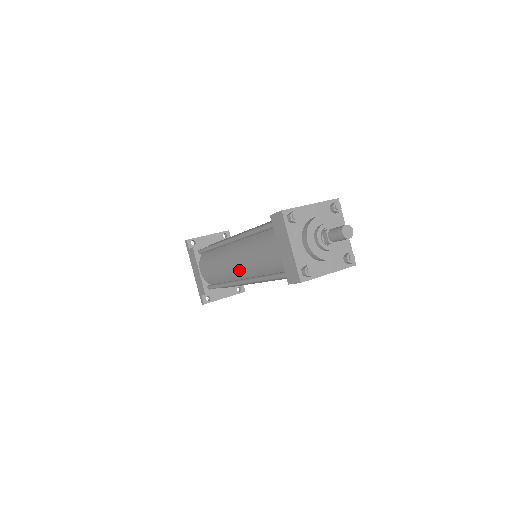
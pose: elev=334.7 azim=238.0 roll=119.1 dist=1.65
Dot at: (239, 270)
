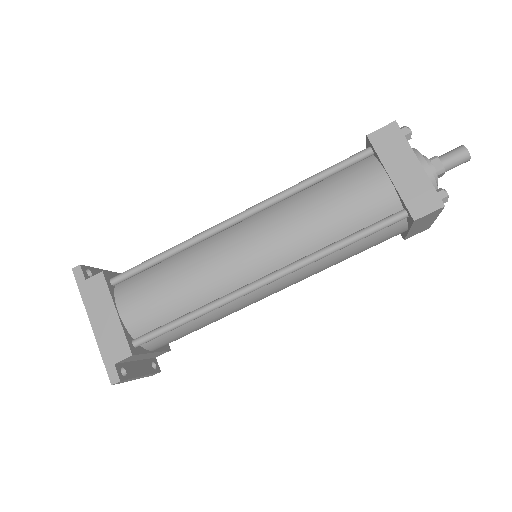
Dot at: (263, 257)
